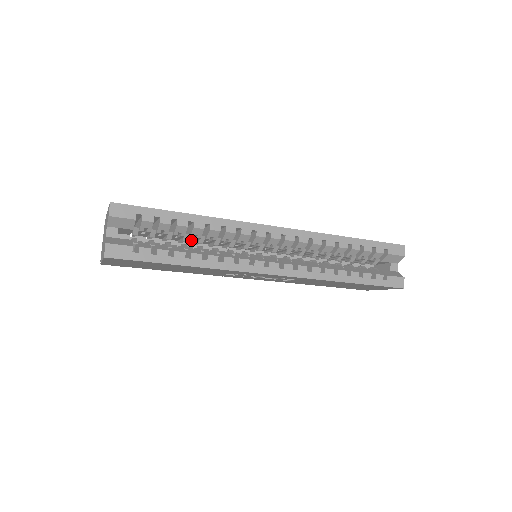
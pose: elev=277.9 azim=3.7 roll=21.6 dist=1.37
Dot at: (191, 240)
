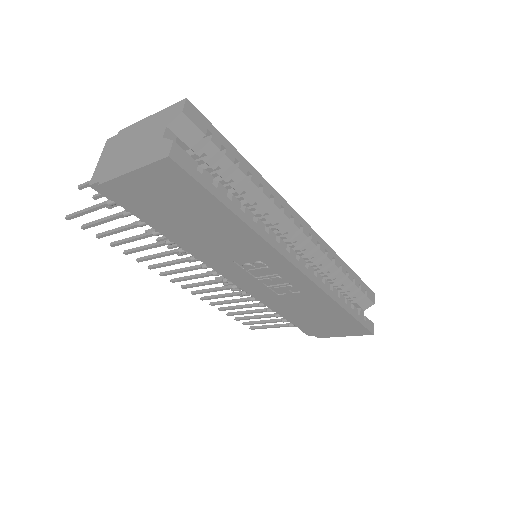
Dot at: occluded
